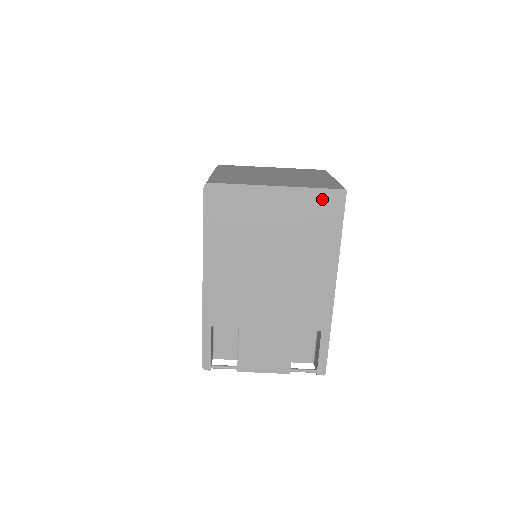
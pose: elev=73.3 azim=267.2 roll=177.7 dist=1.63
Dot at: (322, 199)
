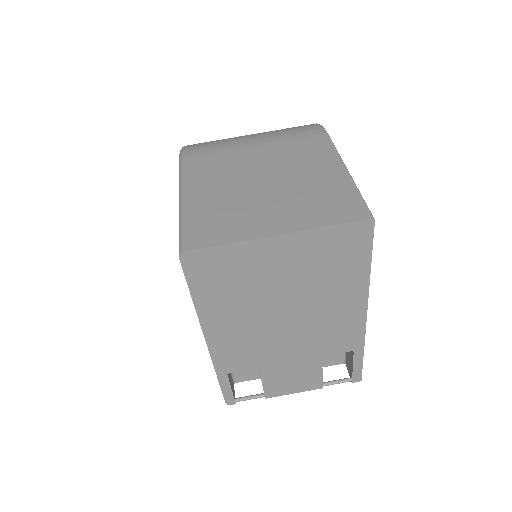
Dot at: (342, 235)
